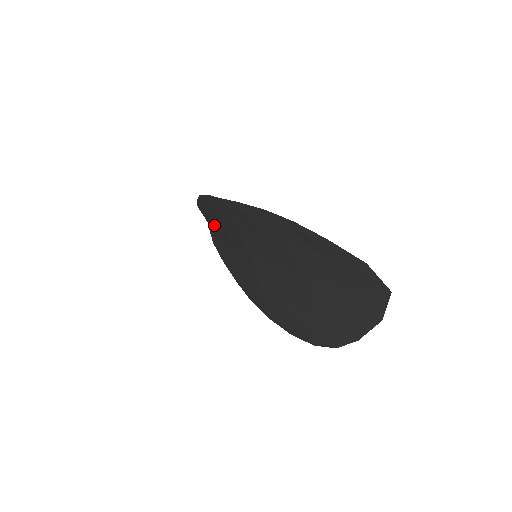
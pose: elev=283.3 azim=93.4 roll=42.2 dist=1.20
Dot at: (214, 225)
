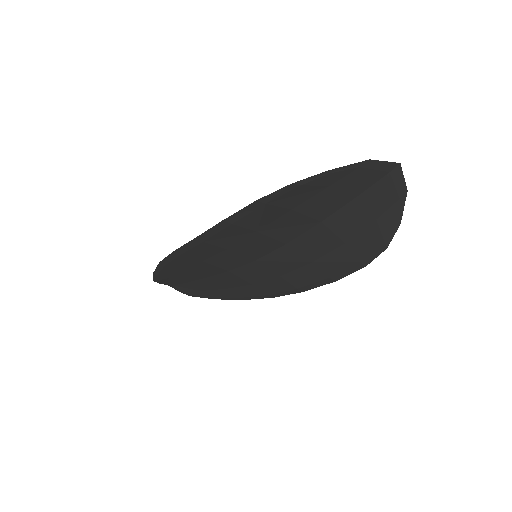
Dot at: (187, 276)
